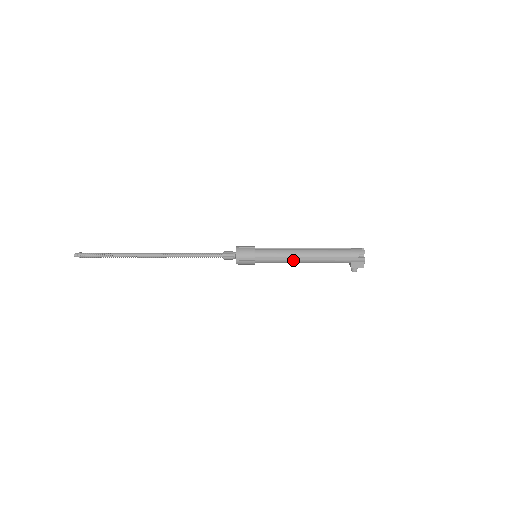
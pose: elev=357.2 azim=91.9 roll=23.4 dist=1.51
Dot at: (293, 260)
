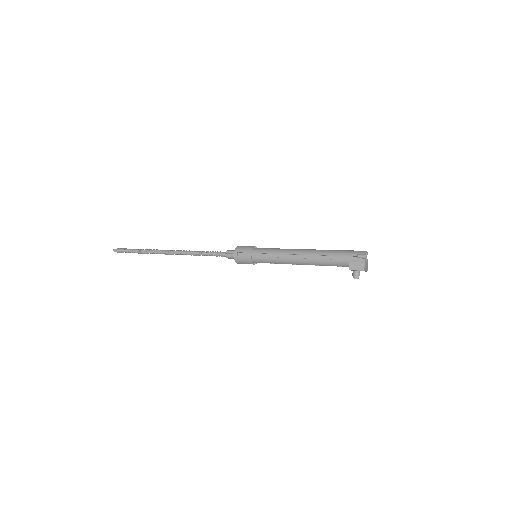
Dot at: (288, 258)
